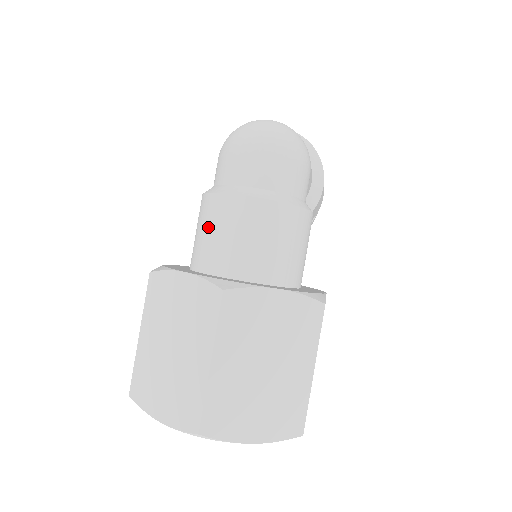
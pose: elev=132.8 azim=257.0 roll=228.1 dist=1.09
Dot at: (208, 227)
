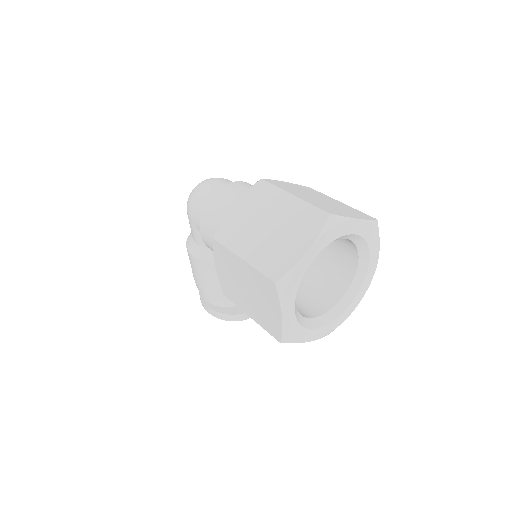
Dot at: (221, 209)
